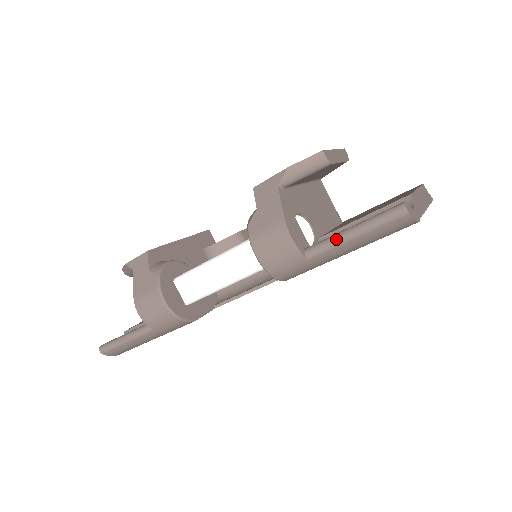
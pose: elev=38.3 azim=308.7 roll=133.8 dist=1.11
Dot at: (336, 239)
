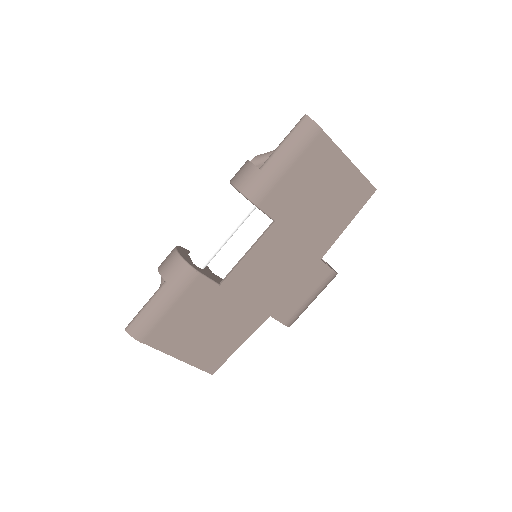
Dot at: (274, 150)
